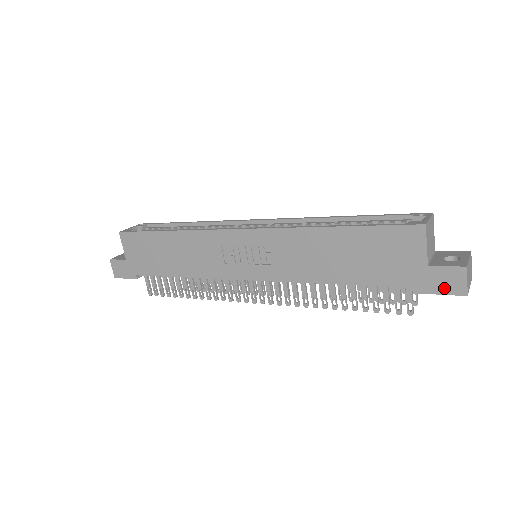
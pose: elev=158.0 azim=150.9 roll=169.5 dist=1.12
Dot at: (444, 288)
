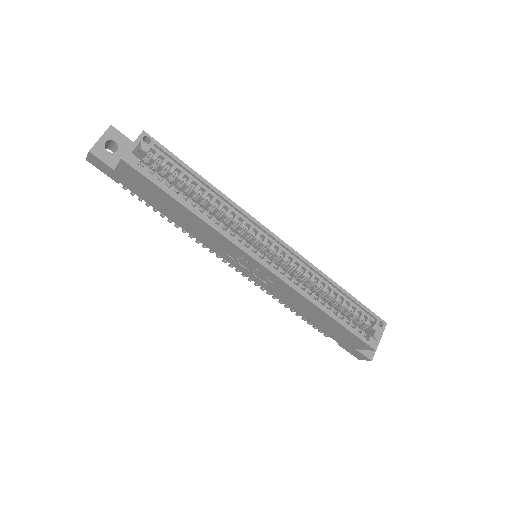
Dot at: (352, 353)
